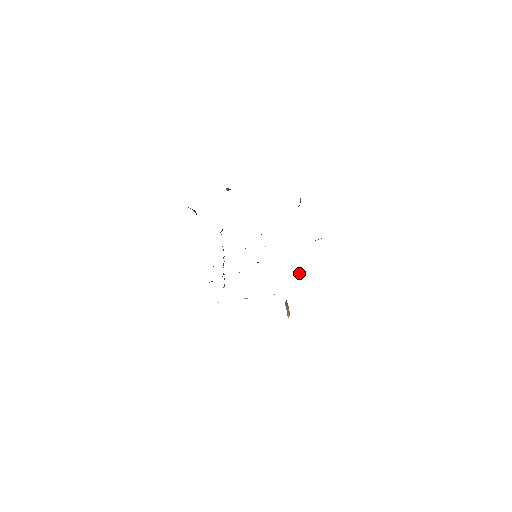
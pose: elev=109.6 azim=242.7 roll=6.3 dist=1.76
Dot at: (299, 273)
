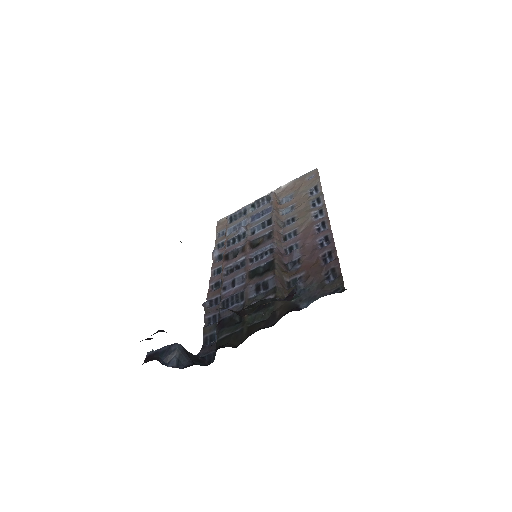
Dot at: (310, 202)
